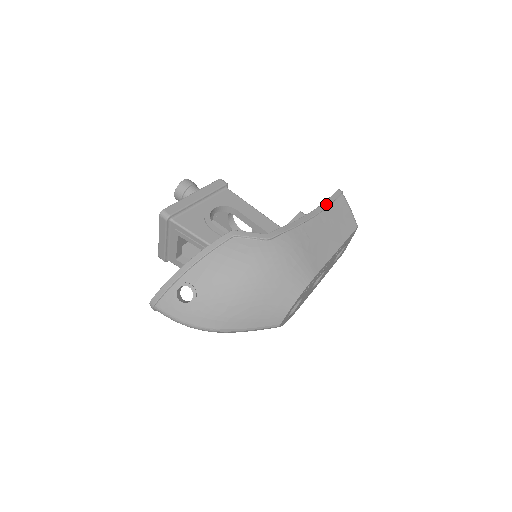
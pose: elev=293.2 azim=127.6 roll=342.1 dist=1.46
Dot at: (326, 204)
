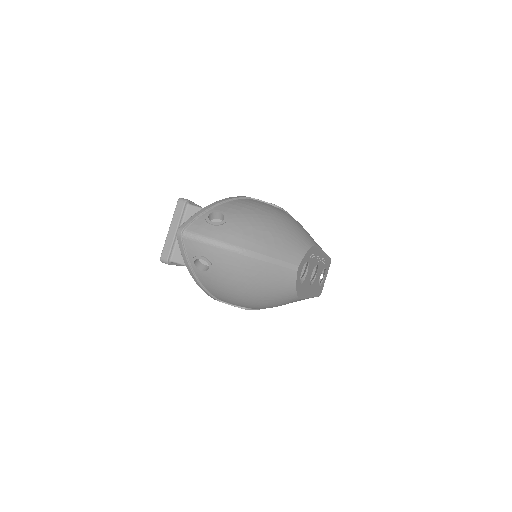
Dot at: occluded
